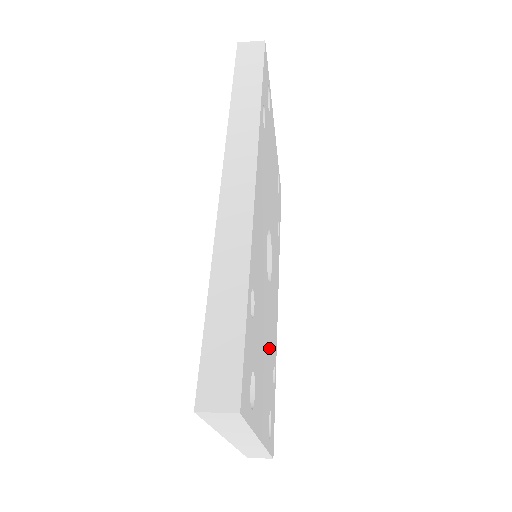
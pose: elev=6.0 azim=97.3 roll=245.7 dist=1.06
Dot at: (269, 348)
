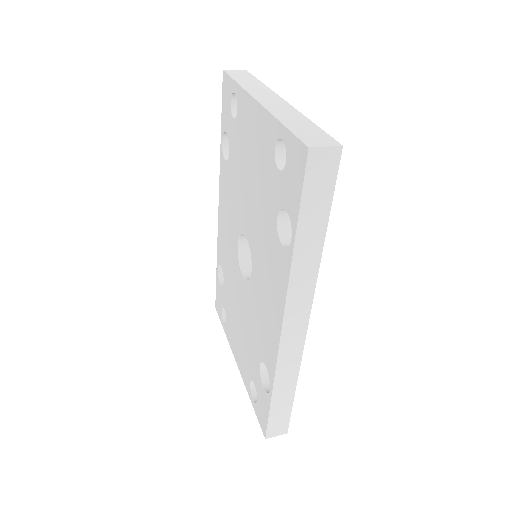
Dot at: occluded
